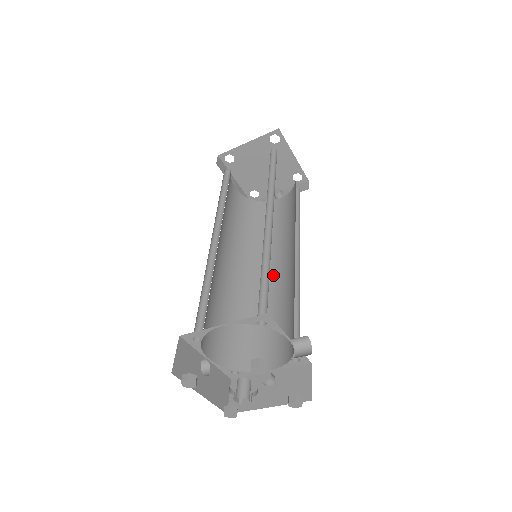
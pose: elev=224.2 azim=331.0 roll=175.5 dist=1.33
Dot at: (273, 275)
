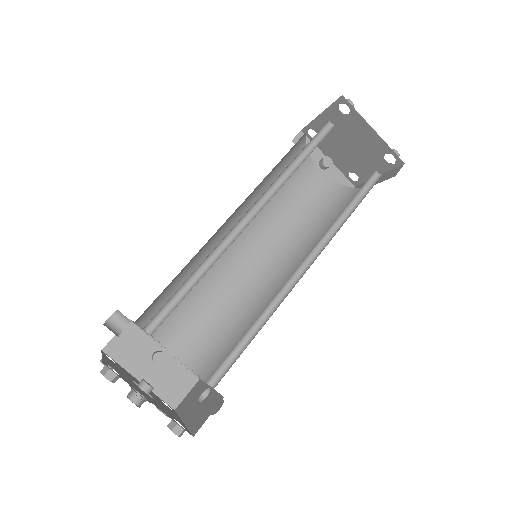
Dot at: (245, 256)
